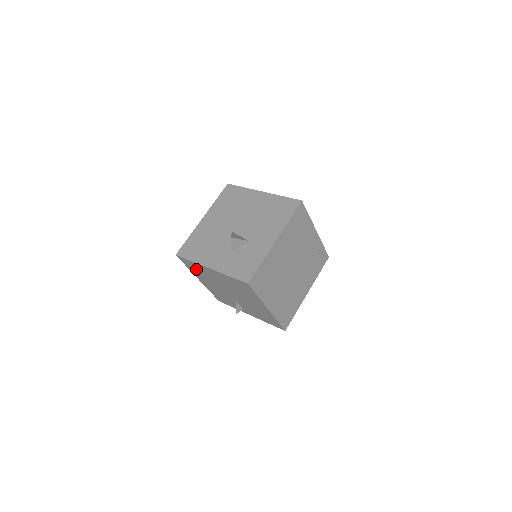
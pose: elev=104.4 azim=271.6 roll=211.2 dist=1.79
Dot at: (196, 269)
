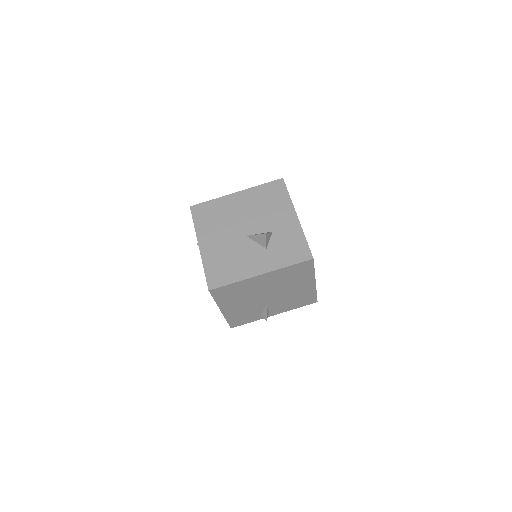
Dot at: (231, 293)
